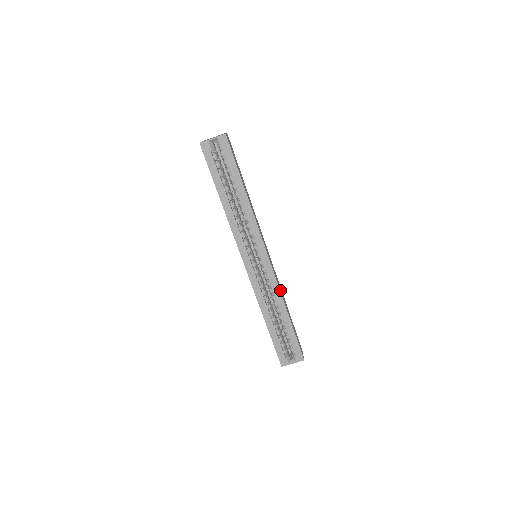
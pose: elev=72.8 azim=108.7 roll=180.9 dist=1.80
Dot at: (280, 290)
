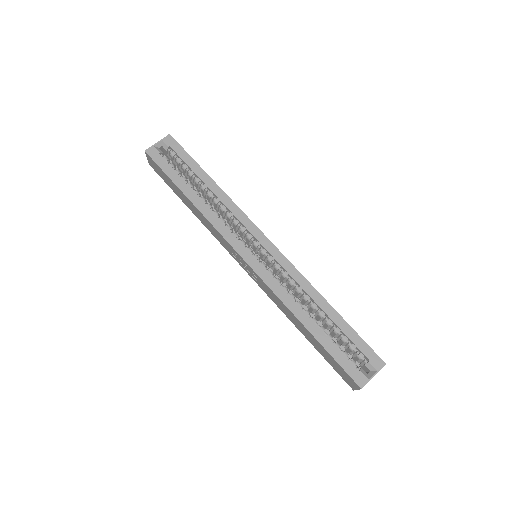
Dot at: (304, 279)
